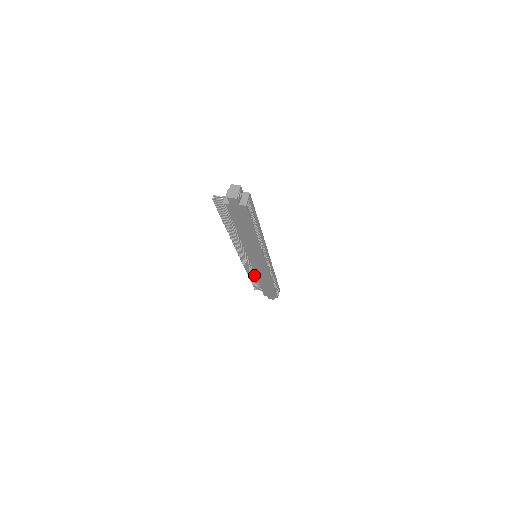
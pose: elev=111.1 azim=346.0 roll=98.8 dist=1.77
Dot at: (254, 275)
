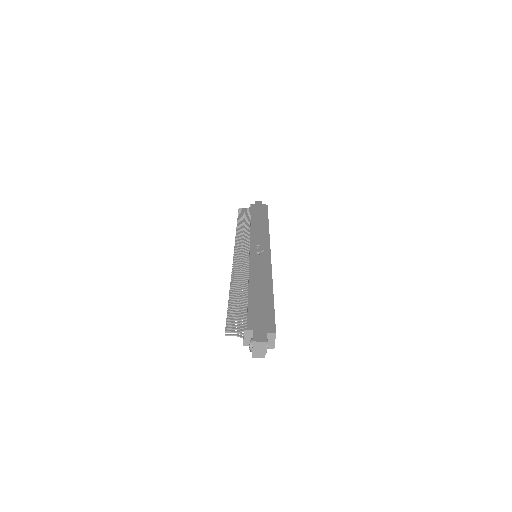
Dot at: occluded
